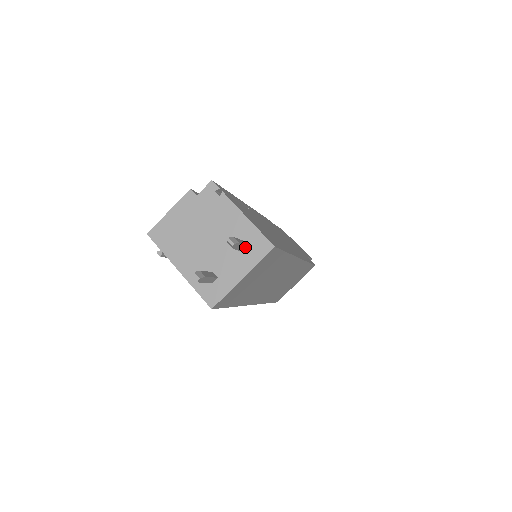
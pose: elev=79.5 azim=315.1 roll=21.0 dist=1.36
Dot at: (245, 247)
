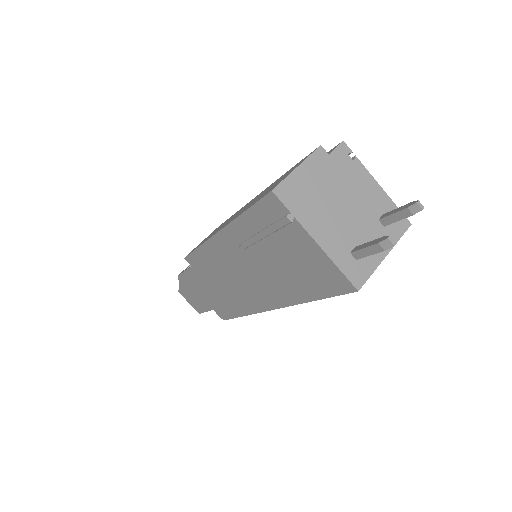
Dot at: (393, 220)
